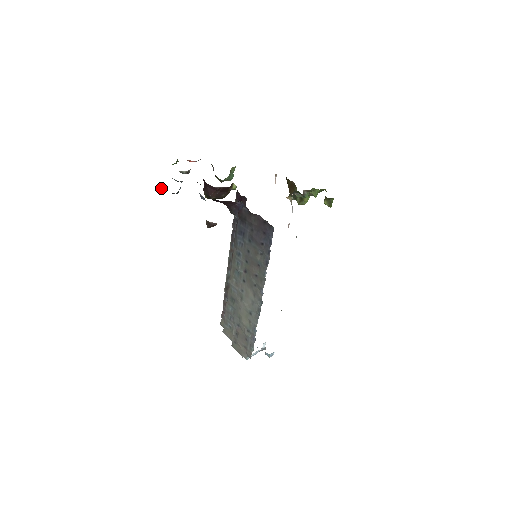
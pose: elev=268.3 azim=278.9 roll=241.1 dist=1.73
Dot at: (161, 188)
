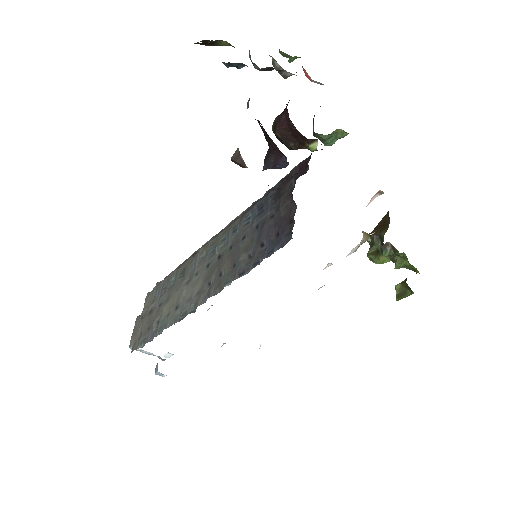
Dot at: (221, 44)
